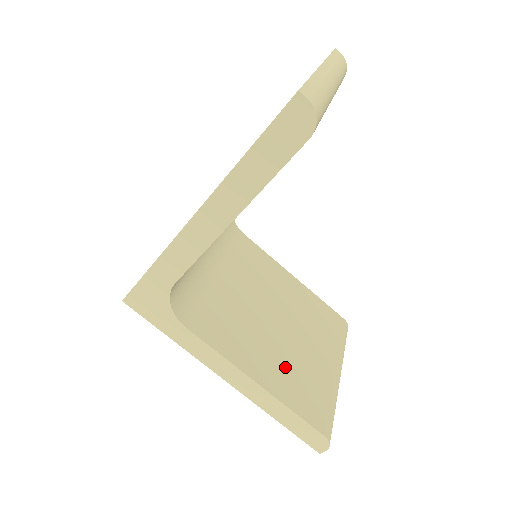
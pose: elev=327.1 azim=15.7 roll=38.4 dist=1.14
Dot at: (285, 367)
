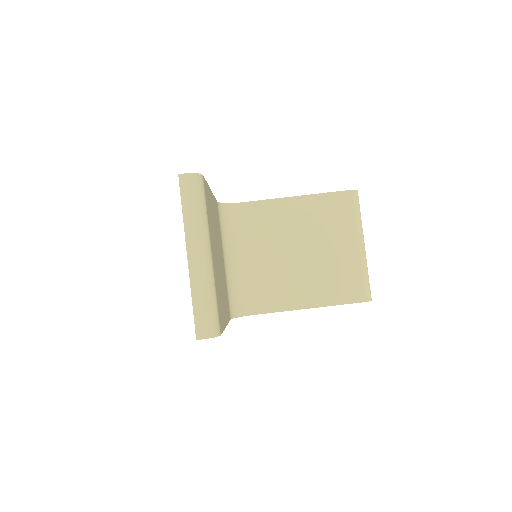
Dot at: (320, 281)
